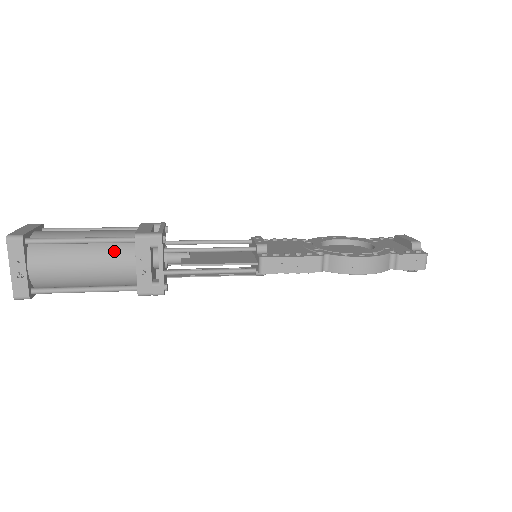
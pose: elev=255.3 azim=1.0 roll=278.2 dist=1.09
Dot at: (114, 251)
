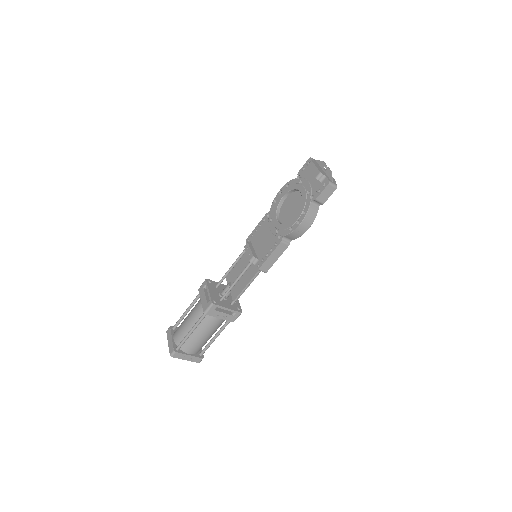
Dot at: (206, 322)
